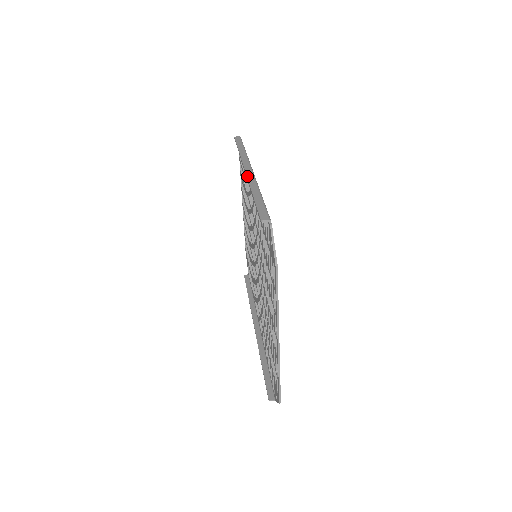
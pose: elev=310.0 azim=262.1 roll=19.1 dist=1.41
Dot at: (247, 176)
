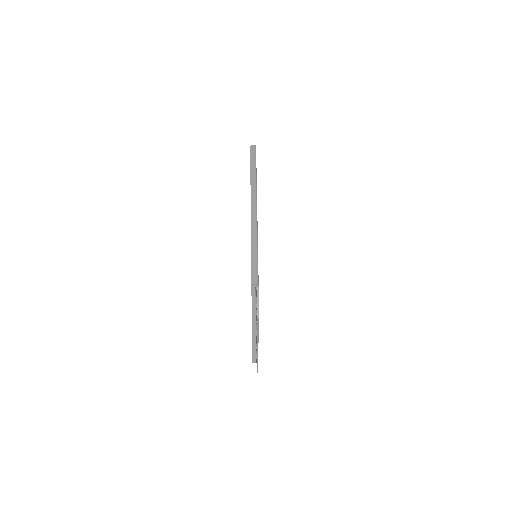
Dot at: (251, 218)
